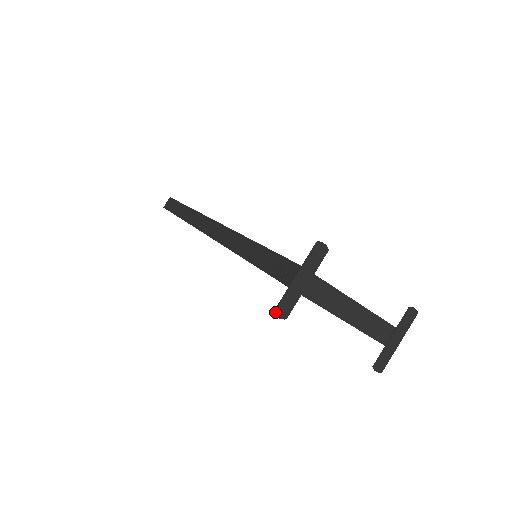
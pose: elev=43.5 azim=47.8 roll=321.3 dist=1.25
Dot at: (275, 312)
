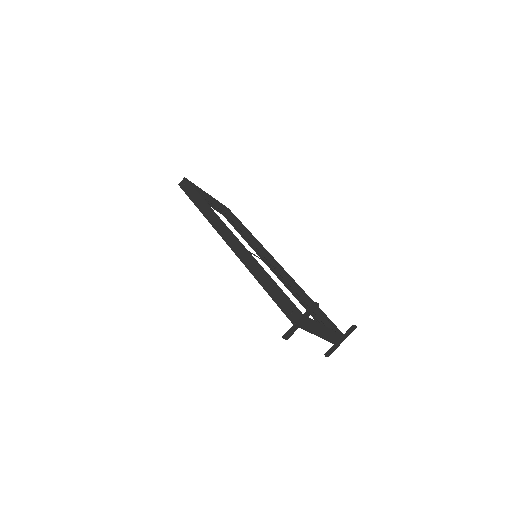
Dot at: (283, 337)
